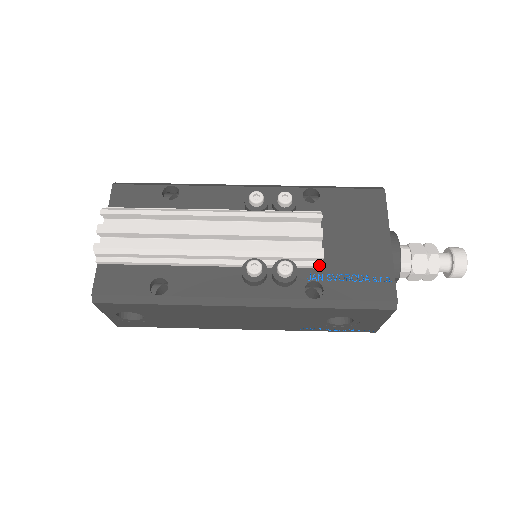
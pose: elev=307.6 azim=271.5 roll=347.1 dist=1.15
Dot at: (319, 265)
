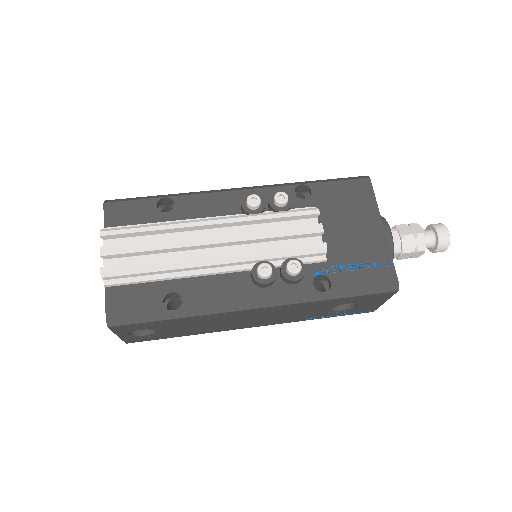
Dot at: (323, 259)
